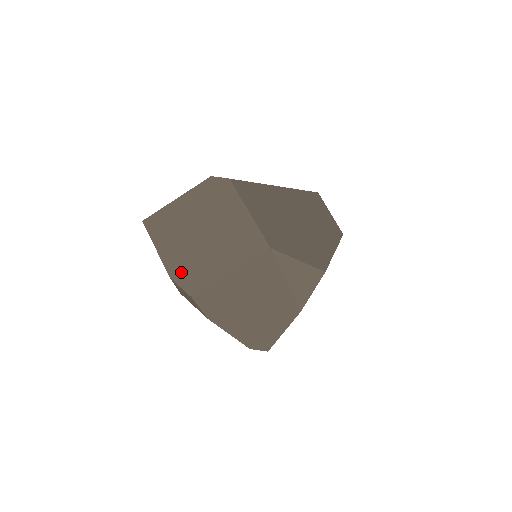
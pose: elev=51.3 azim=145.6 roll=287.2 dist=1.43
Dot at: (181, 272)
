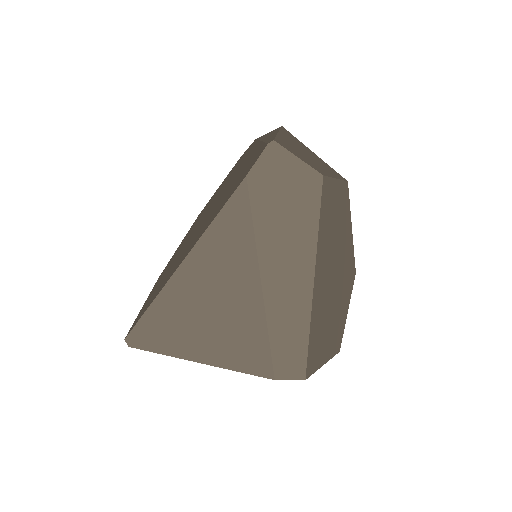
Dot at: occluded
